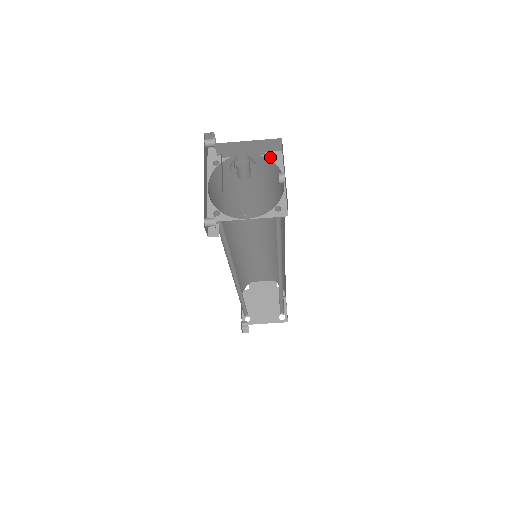
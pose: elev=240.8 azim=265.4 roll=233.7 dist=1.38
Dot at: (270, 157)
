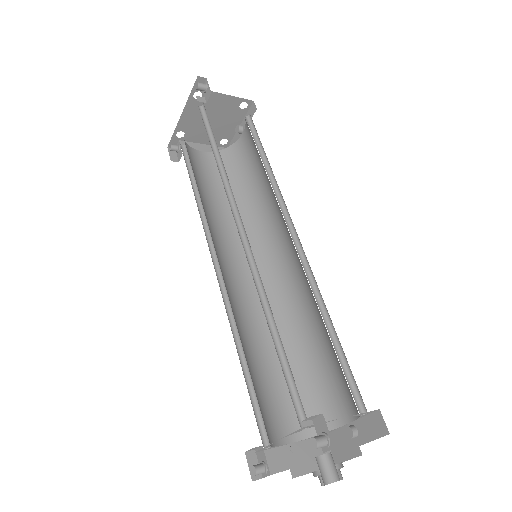
Dot at: (362, 415)
